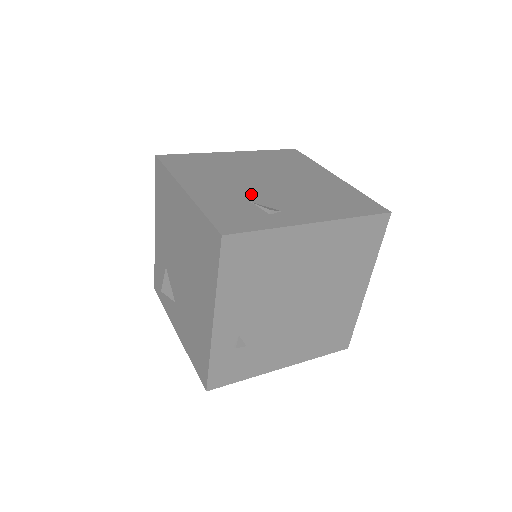
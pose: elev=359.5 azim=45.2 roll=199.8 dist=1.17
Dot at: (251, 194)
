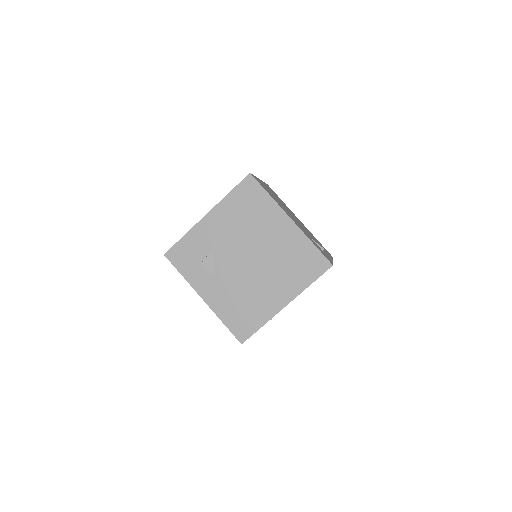
Dot at: (305, 231)
